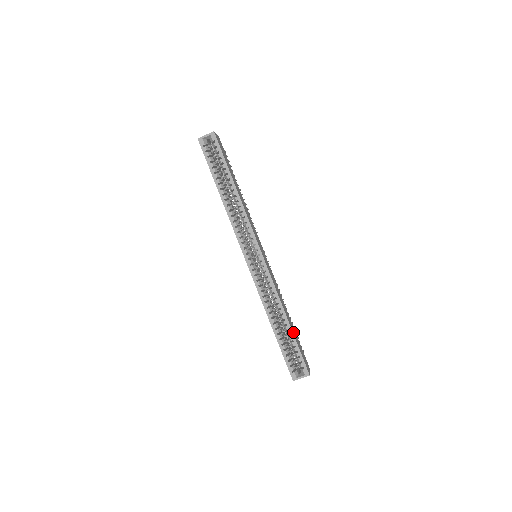
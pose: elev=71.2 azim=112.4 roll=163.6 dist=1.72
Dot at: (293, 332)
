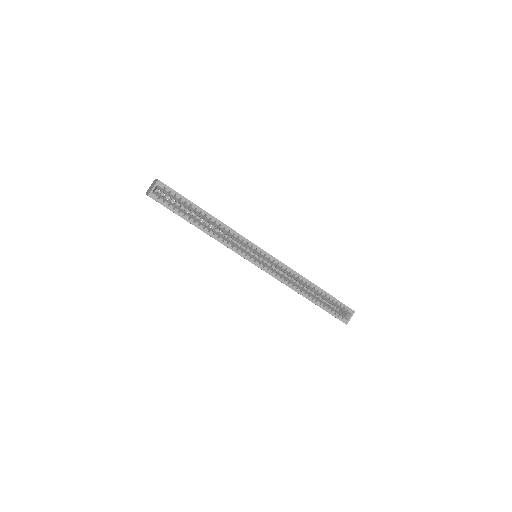
Dot at: (324, 291)
